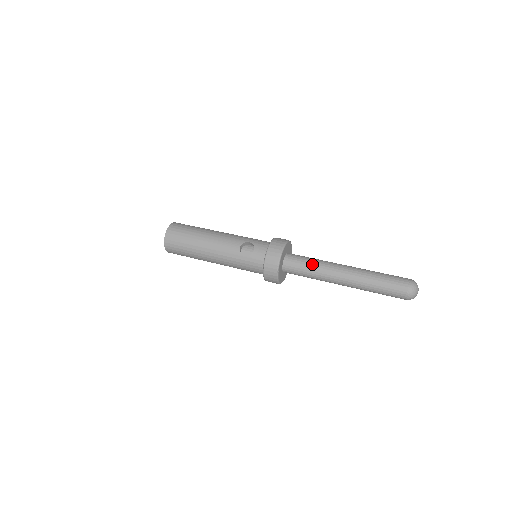
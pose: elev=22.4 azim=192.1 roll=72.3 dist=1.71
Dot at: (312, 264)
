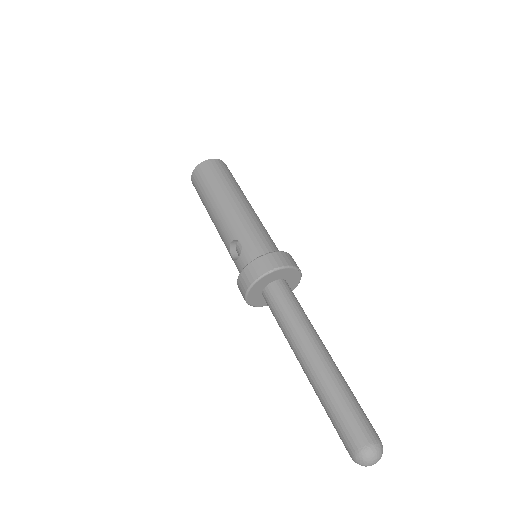
Dot at: (282, 321)
